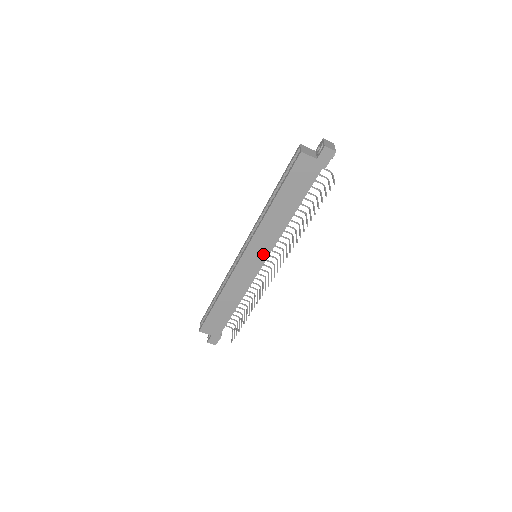
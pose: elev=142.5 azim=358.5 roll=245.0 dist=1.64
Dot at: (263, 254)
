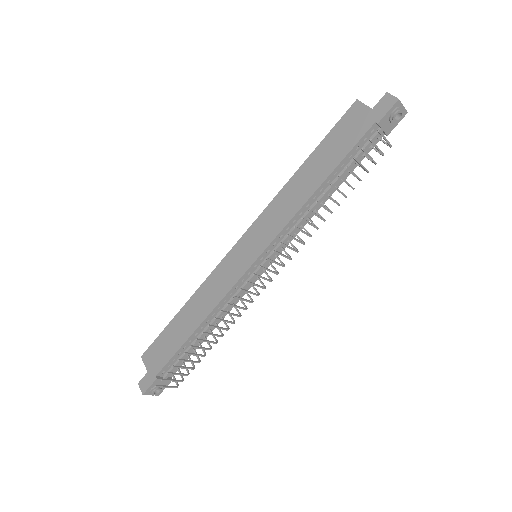
Dot at: (261, 244)
